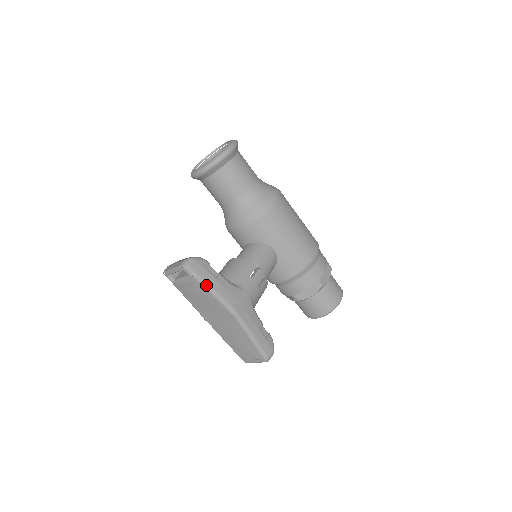
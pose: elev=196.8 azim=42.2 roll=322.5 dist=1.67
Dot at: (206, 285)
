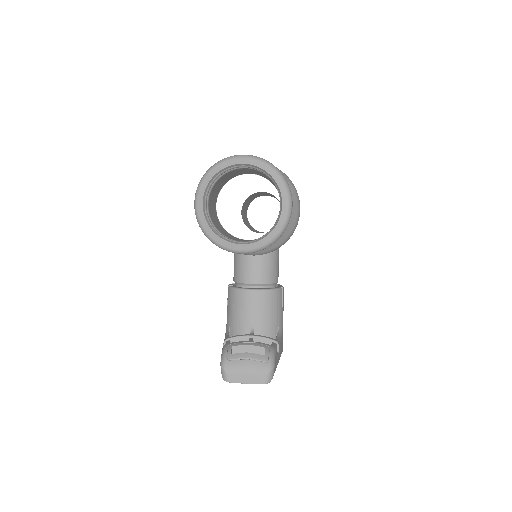
Dot at: occluded
